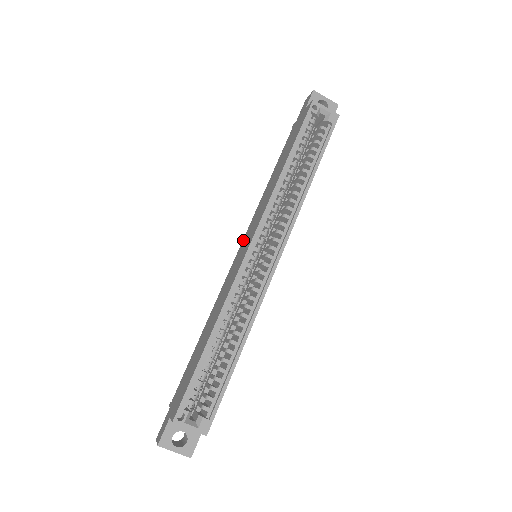
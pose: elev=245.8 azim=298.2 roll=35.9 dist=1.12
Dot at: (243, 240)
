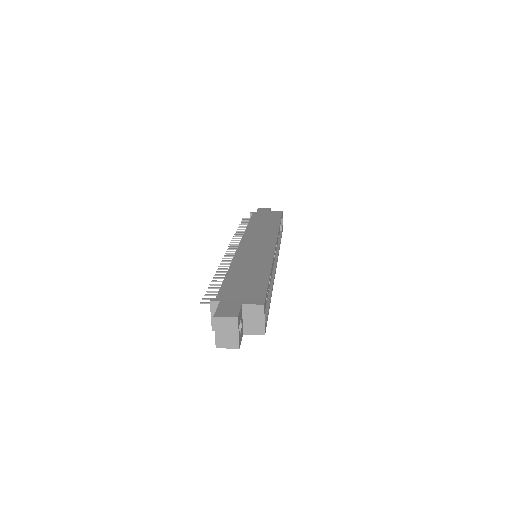
Dot at: (244, 241)
